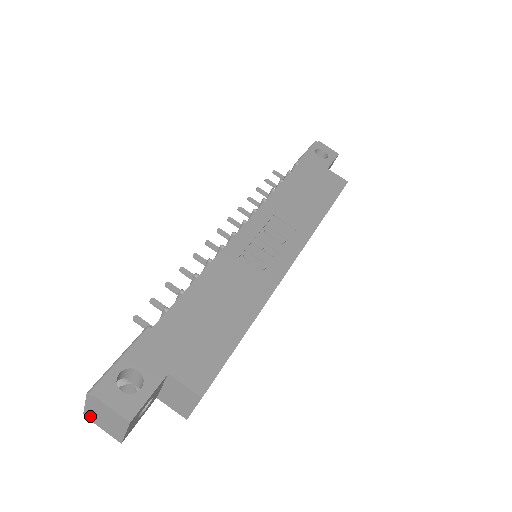
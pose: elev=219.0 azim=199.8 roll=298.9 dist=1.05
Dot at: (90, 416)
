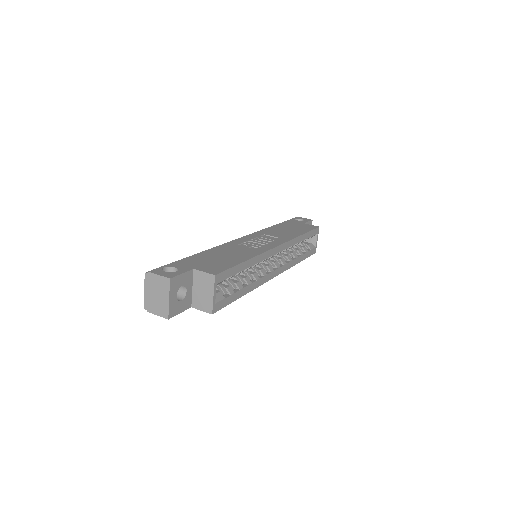
Dot at: (148, 305)
